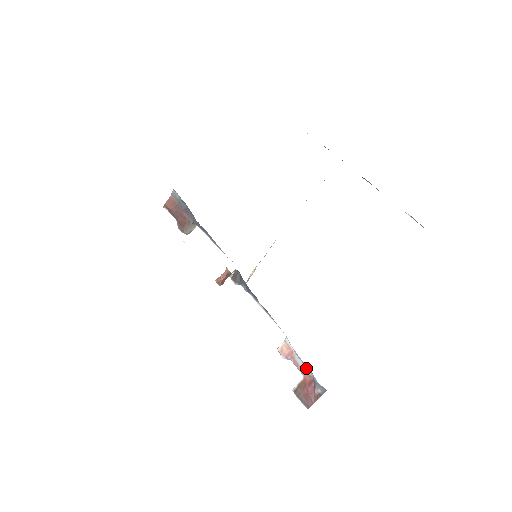
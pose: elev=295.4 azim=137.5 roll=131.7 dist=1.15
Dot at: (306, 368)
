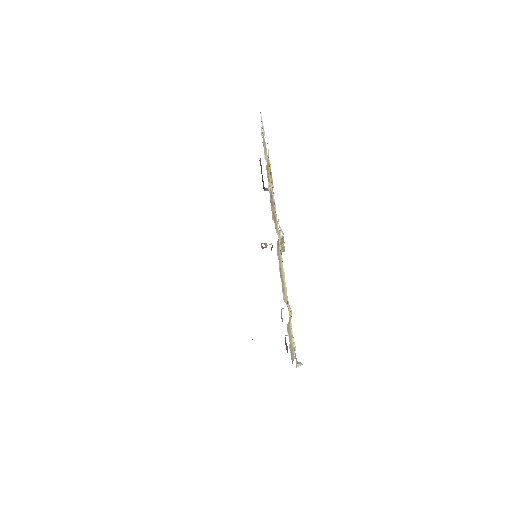
Dot at: occluded
